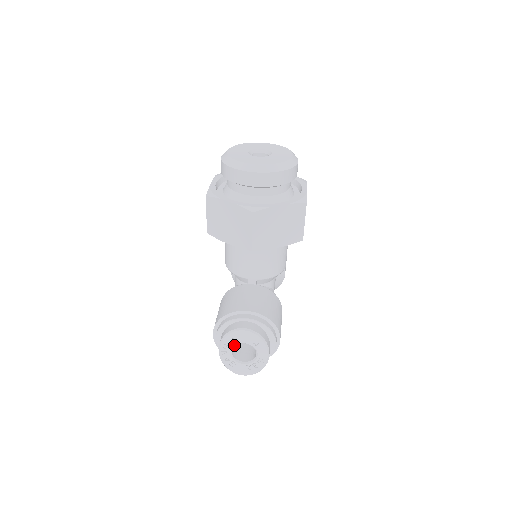
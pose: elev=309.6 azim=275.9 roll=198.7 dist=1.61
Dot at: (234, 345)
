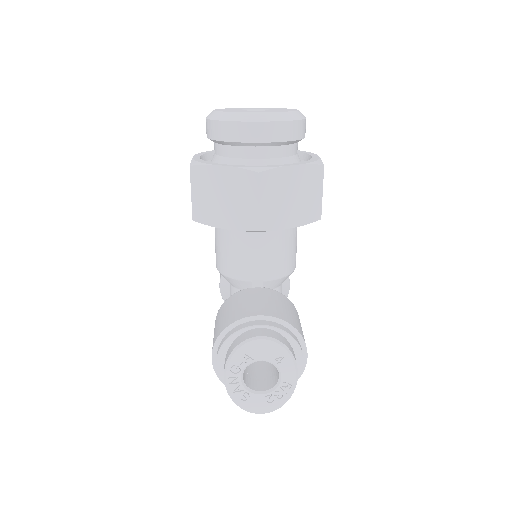
Dot at: (246, 365)
